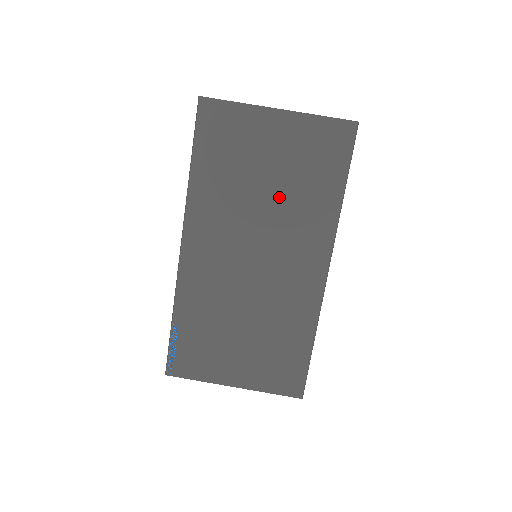
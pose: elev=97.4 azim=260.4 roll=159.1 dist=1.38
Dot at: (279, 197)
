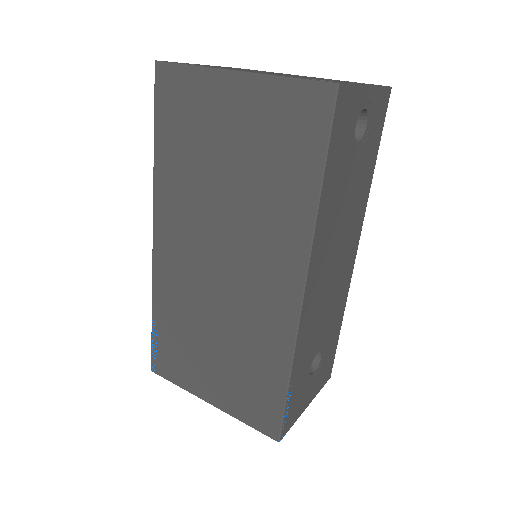
Dot at: (242, 190)
